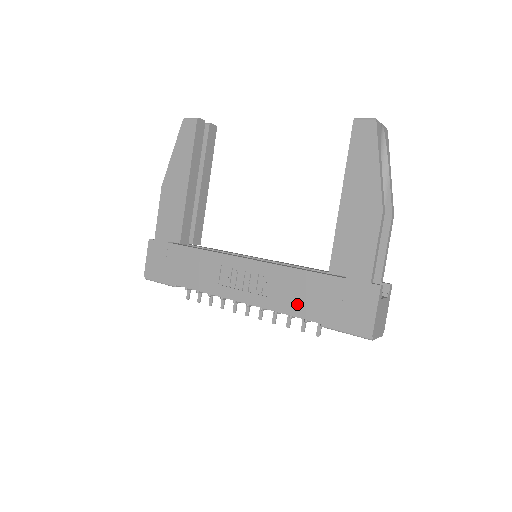
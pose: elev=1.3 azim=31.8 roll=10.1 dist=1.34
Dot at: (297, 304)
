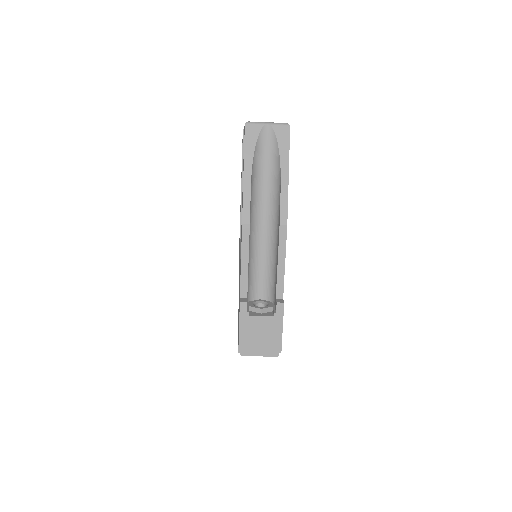
Dot at: occluded
